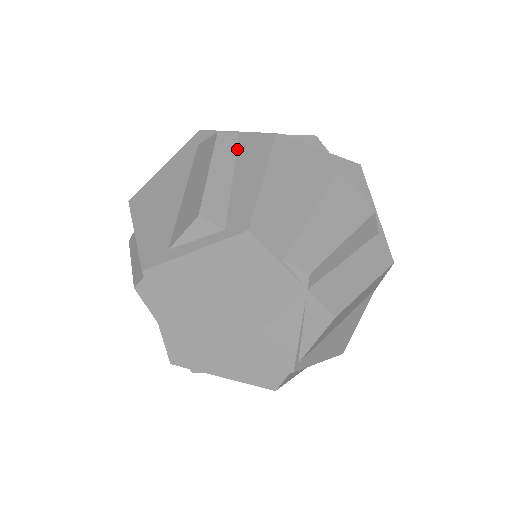
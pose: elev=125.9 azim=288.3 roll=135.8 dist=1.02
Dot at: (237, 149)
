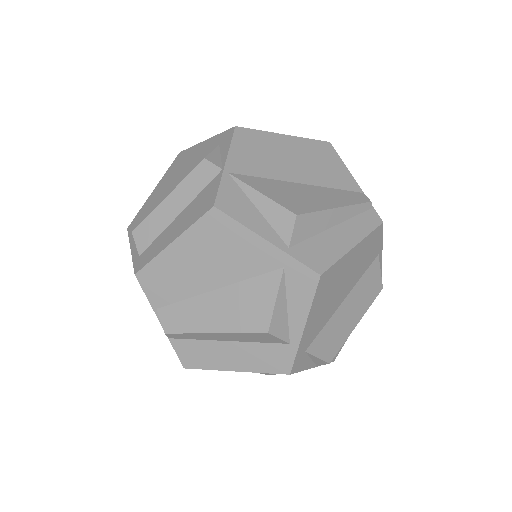
Dot at: (205, 187)
